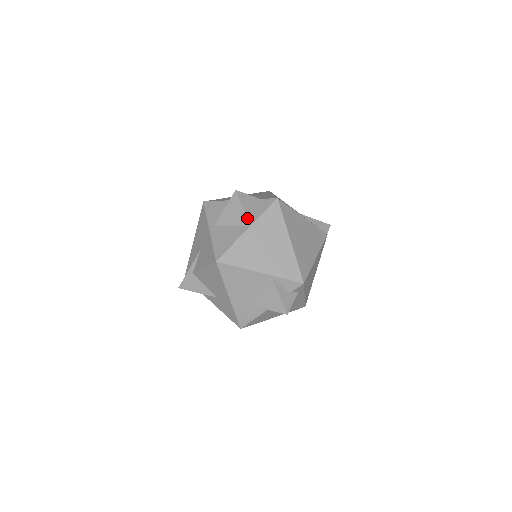
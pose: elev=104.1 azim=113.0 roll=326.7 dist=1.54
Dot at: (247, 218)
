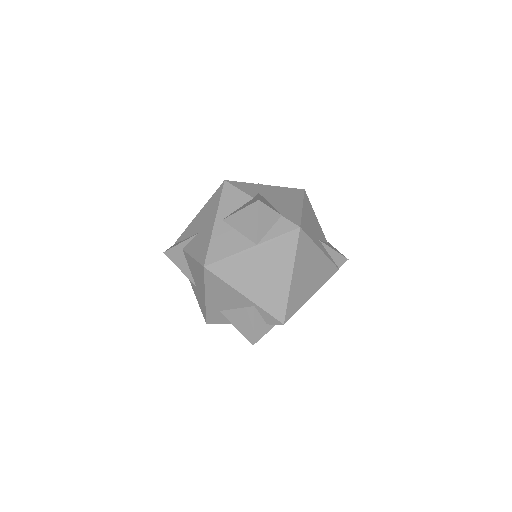
Dot at: (257, 235)
